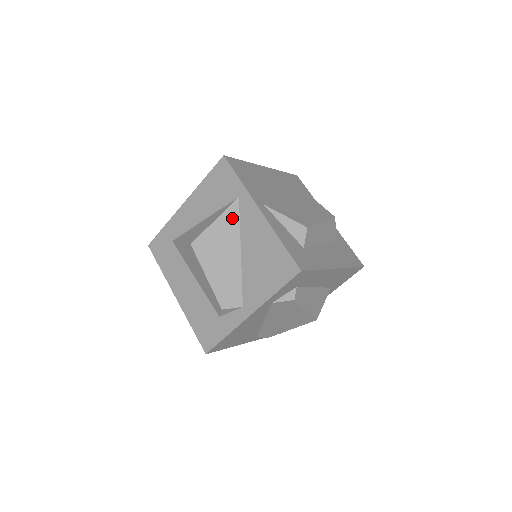
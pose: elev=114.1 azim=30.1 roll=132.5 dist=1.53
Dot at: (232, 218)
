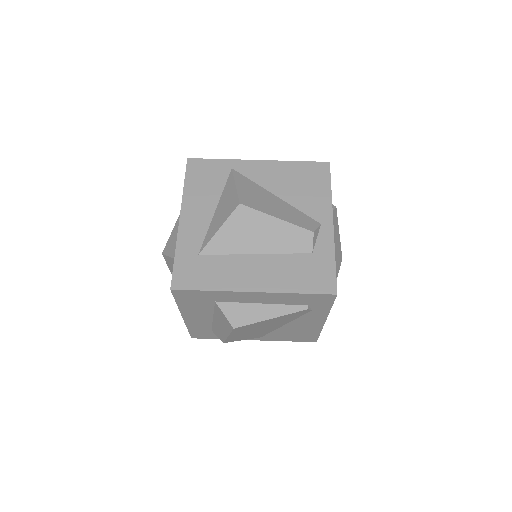
Dot at: (244, 180)
